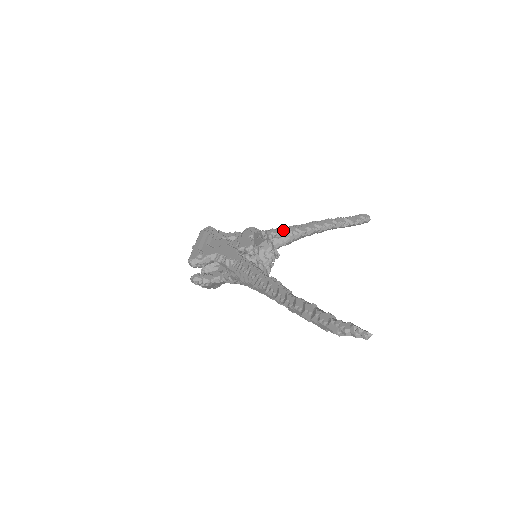
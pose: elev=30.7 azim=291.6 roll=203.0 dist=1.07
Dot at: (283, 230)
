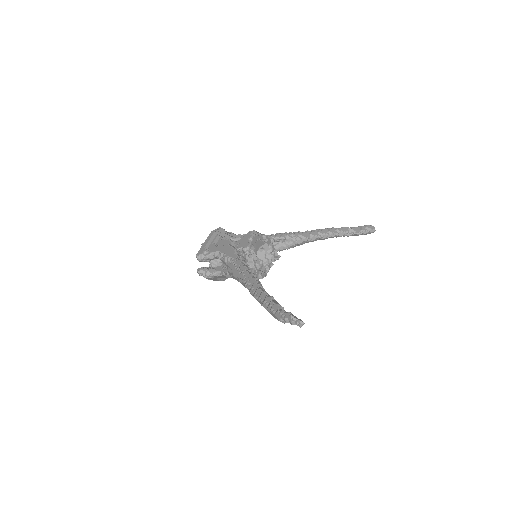
Dot at: (287, 235)
